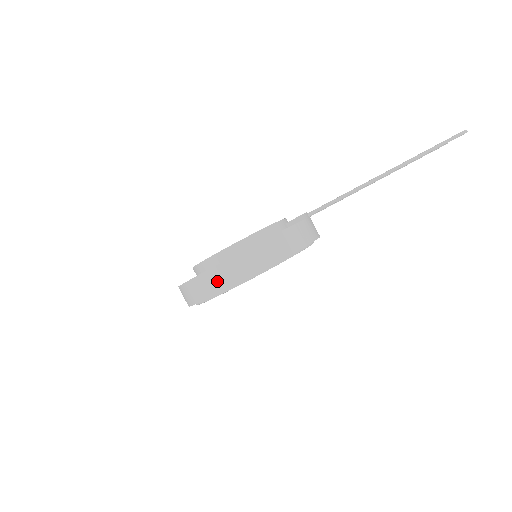
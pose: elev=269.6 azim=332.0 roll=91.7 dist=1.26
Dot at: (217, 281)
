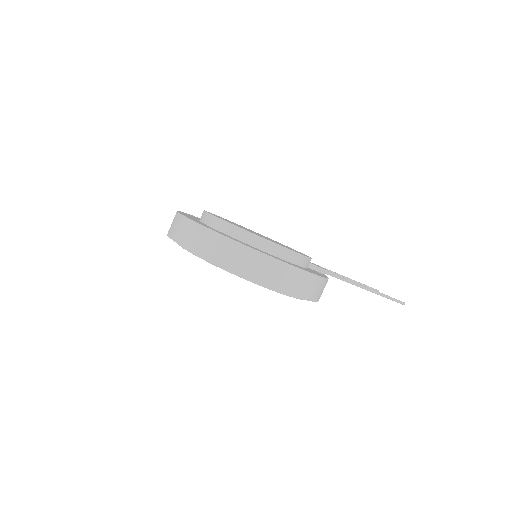
Dot at: (268, 273)
